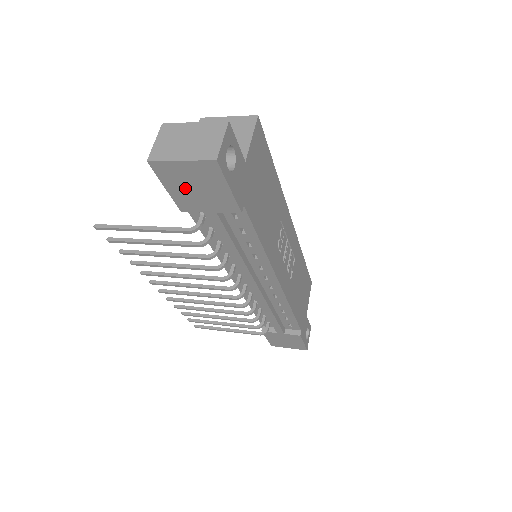
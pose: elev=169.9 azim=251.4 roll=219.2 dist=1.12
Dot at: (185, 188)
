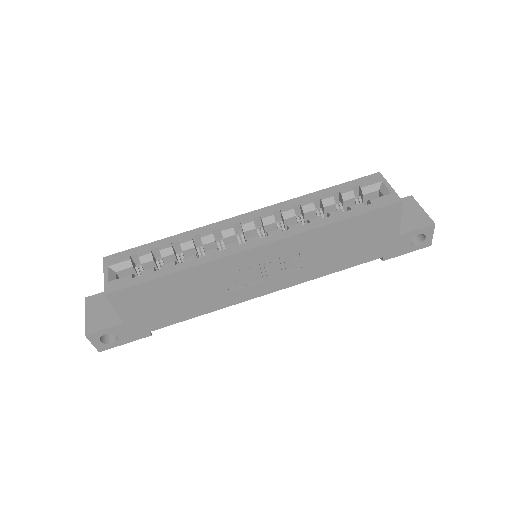
Dot at: occluded
